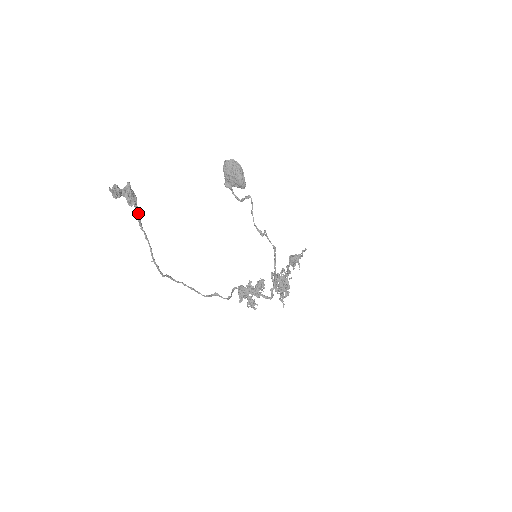
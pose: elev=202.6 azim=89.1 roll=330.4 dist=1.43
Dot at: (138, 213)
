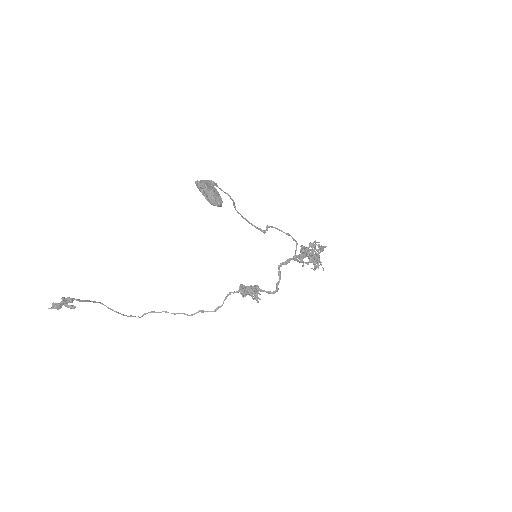
Dot at: (89, 301)
